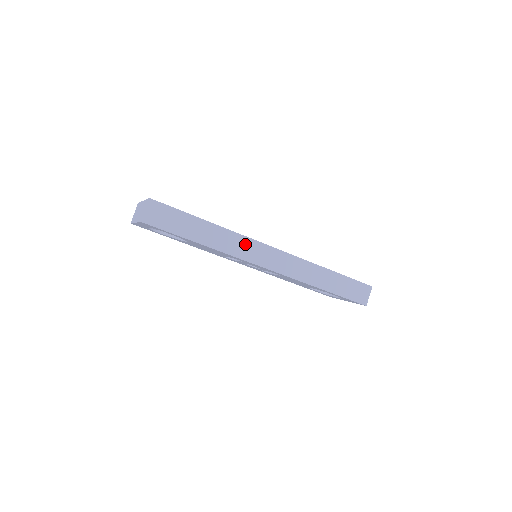
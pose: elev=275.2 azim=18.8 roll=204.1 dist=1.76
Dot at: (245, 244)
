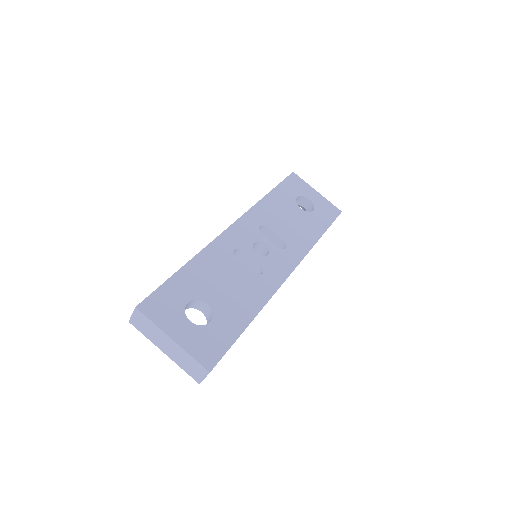
Dot at: occluded
